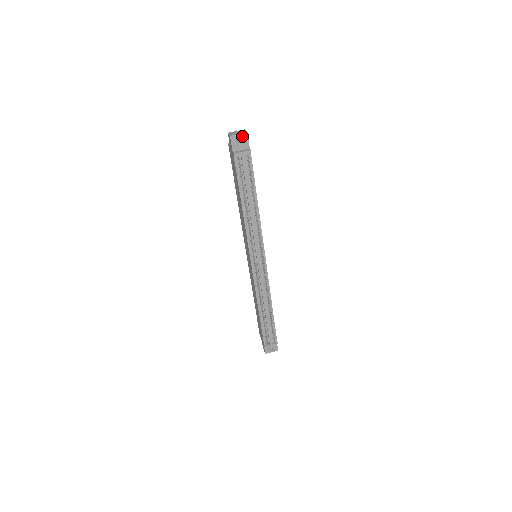
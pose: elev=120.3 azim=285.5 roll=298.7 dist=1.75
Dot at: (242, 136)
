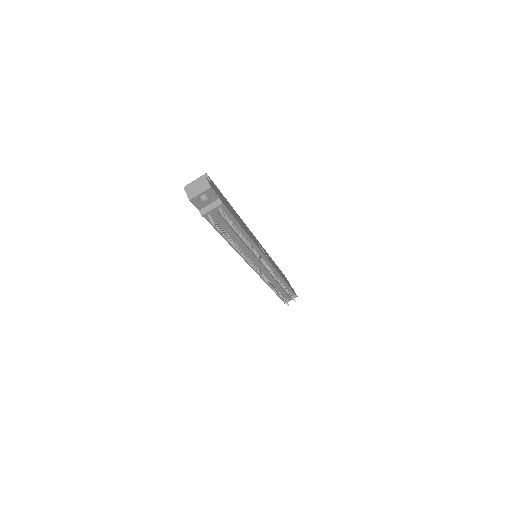
Dot at: (205, 193)
